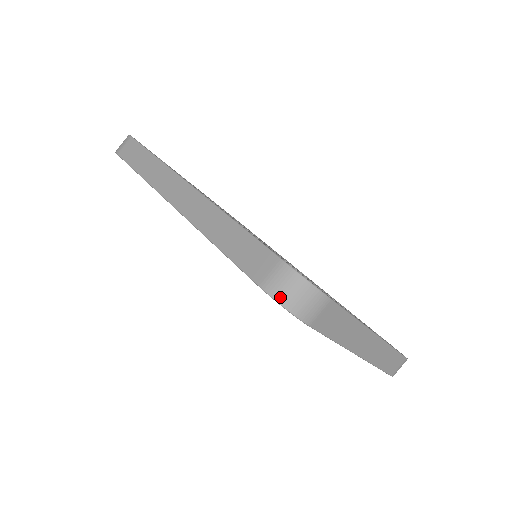
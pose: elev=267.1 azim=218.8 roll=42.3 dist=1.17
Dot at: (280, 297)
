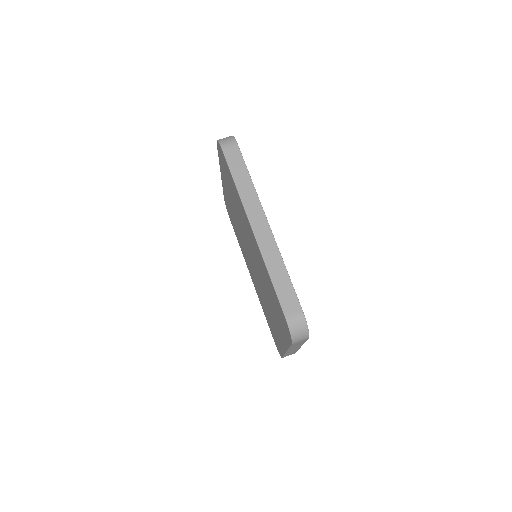
Dot at: (292, 329)
